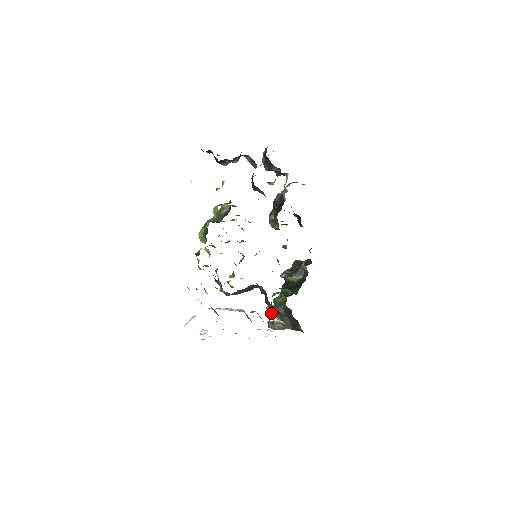
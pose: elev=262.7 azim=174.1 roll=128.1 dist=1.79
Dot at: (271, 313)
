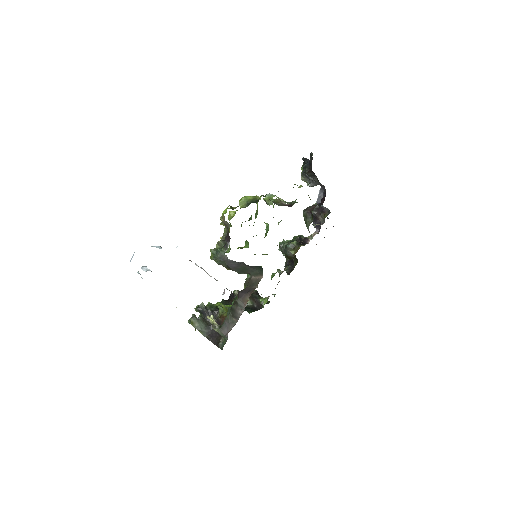
Dot at: (201, 310)
